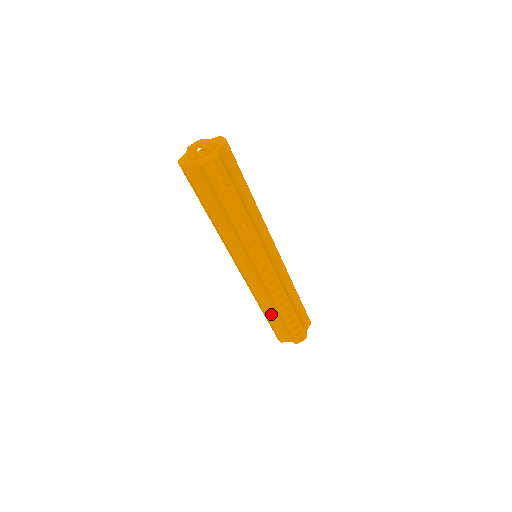
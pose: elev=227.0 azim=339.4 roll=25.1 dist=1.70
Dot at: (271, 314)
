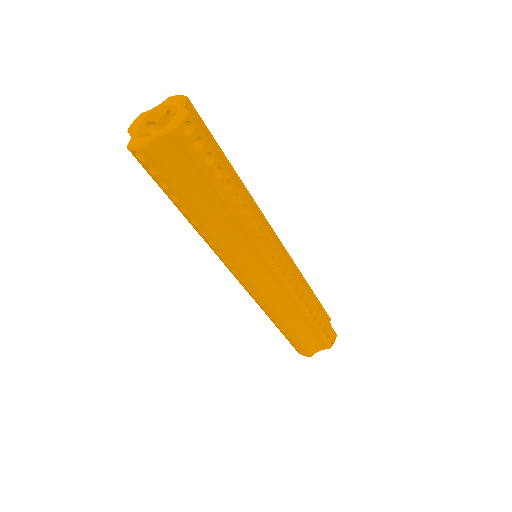
Dot at: occluded
